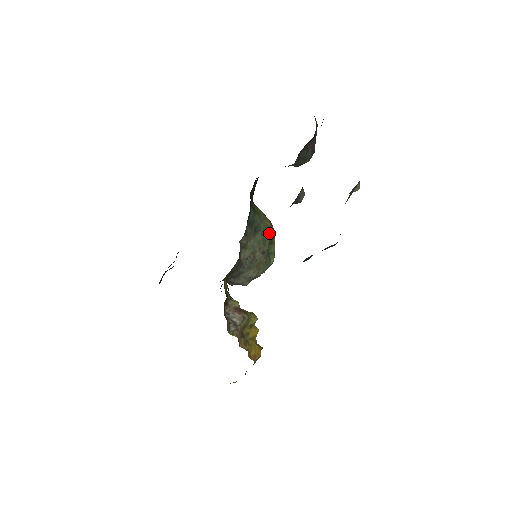
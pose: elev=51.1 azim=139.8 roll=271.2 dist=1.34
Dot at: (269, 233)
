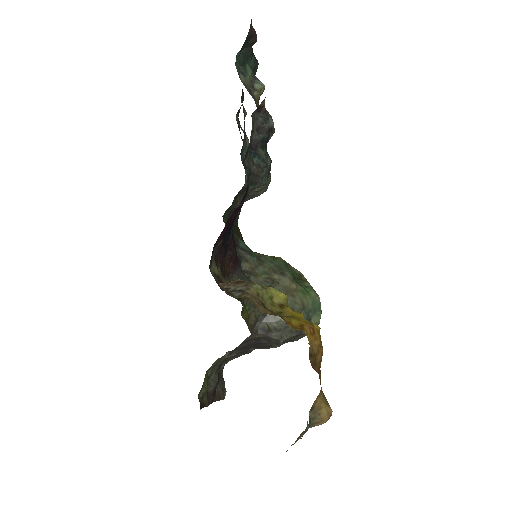
Dot at: (284, 264)
